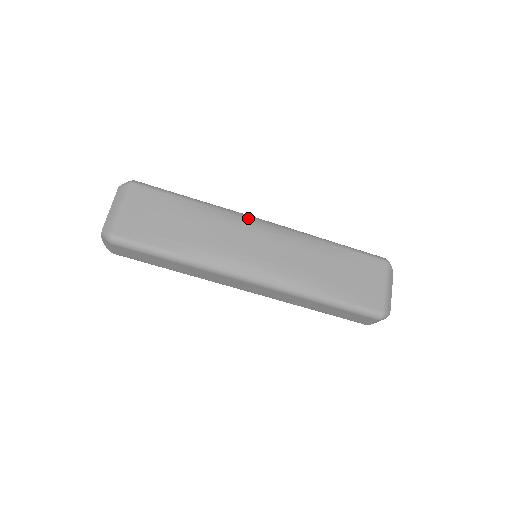
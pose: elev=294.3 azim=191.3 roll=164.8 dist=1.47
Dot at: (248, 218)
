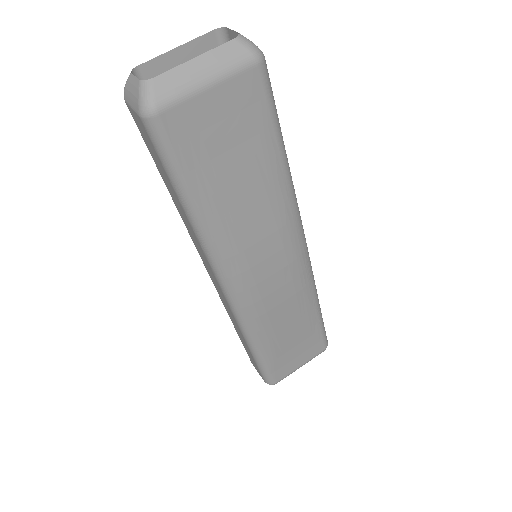
Dot at: (299, 232)
